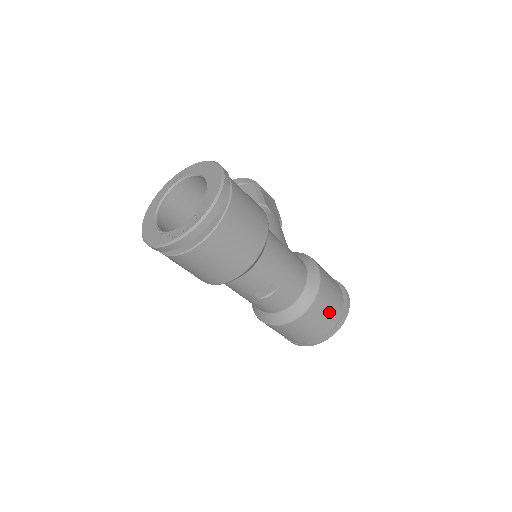
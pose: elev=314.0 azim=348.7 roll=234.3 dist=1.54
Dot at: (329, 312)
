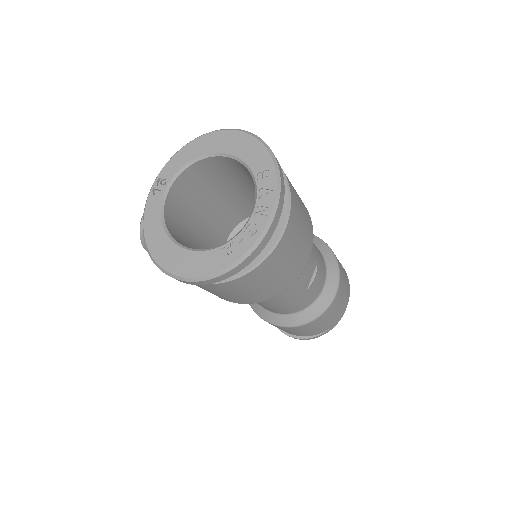
Dot at: occluded
